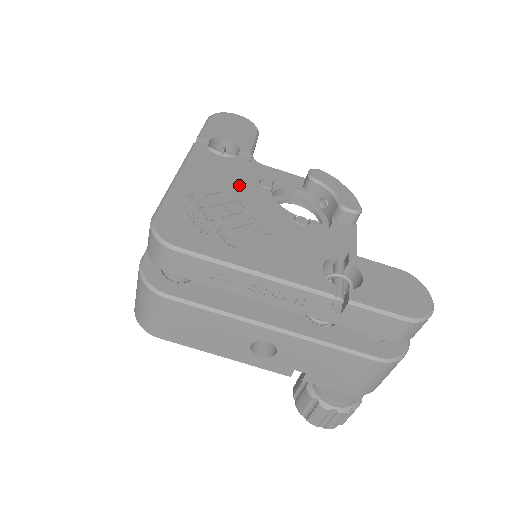
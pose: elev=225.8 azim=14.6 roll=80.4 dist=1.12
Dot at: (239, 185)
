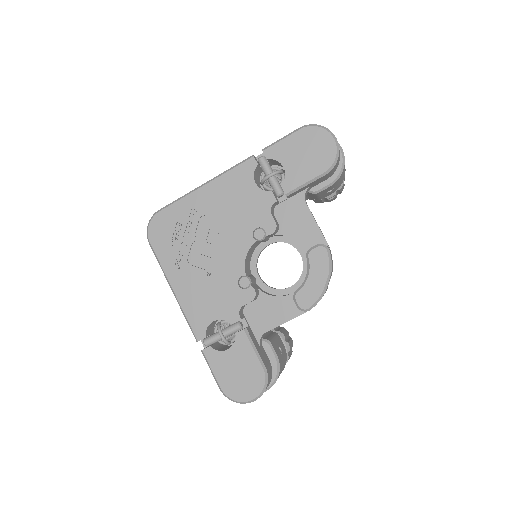
Dot at: (237, 222)
